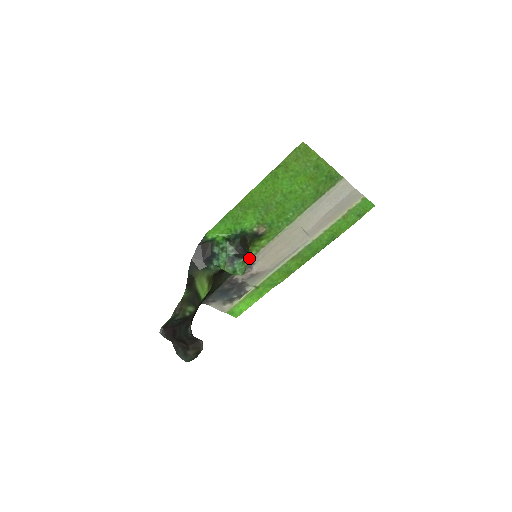
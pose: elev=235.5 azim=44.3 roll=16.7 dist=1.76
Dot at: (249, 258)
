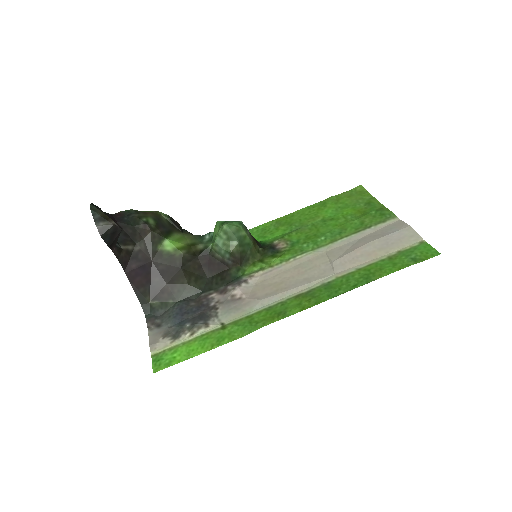
Dot at: (246, 275)
